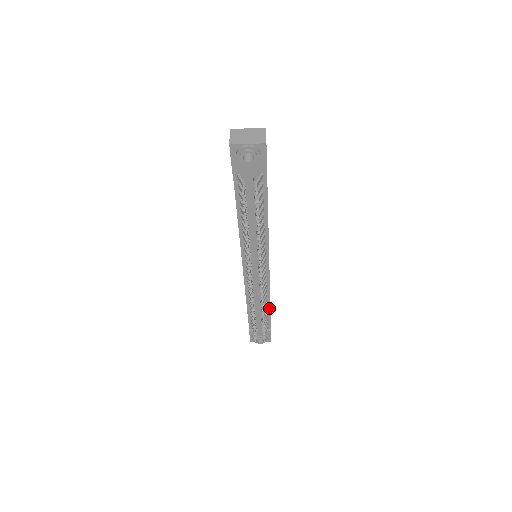
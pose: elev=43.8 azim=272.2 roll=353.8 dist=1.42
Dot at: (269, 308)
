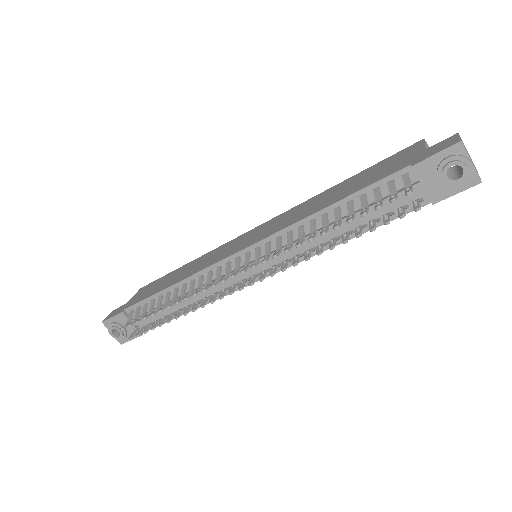
Dot at: occluded
